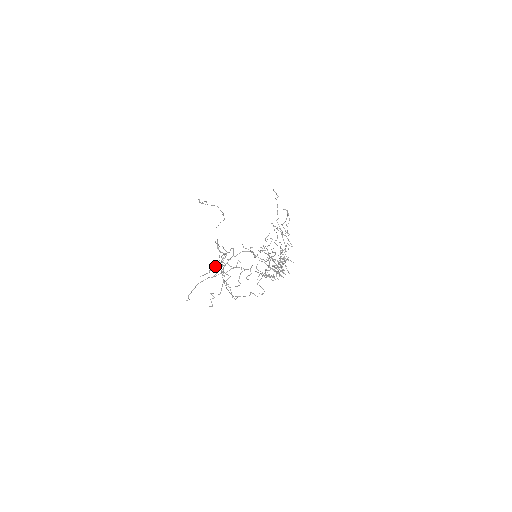
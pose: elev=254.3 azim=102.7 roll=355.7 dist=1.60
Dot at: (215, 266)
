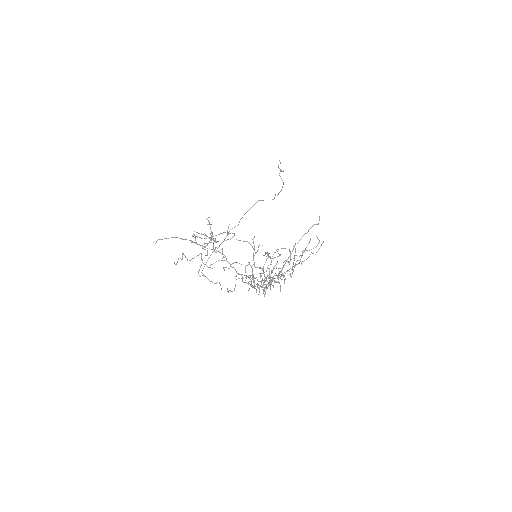
Dot at: (205, 235)
